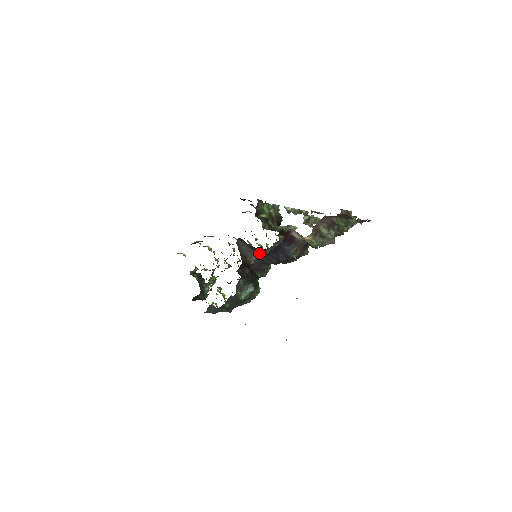
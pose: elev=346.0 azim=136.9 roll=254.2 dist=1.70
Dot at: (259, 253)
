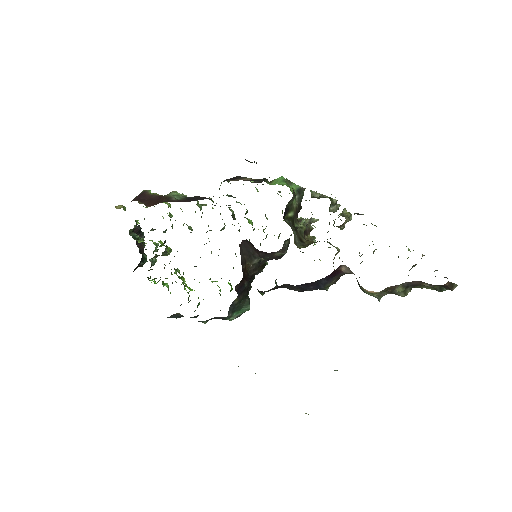
Dot at: (263, 255)
